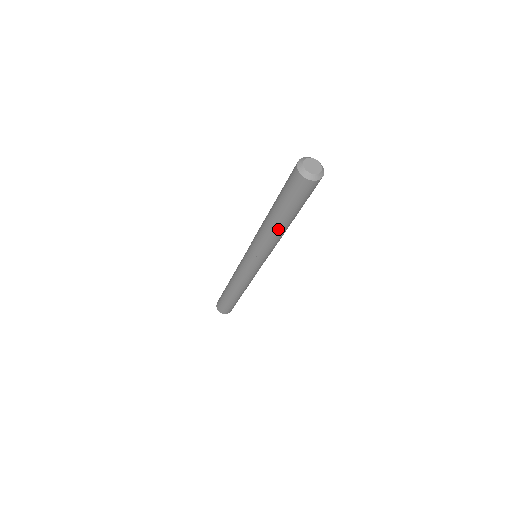
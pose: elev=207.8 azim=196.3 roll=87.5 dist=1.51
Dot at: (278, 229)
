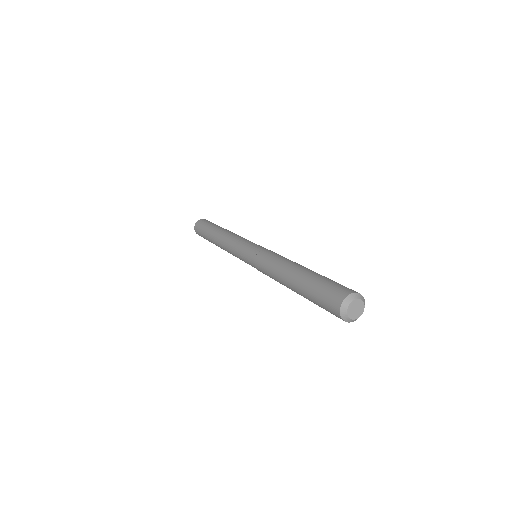
Dot at: occluded
